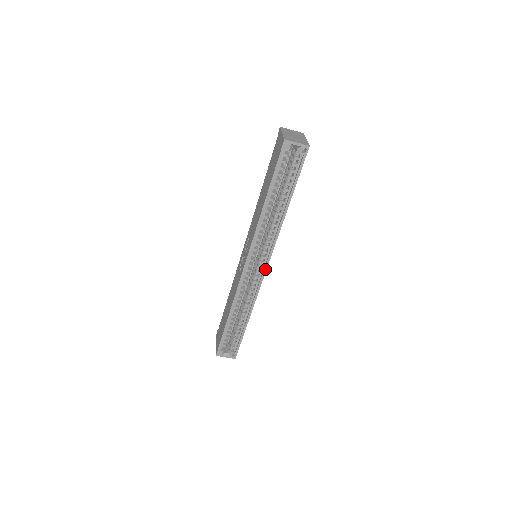
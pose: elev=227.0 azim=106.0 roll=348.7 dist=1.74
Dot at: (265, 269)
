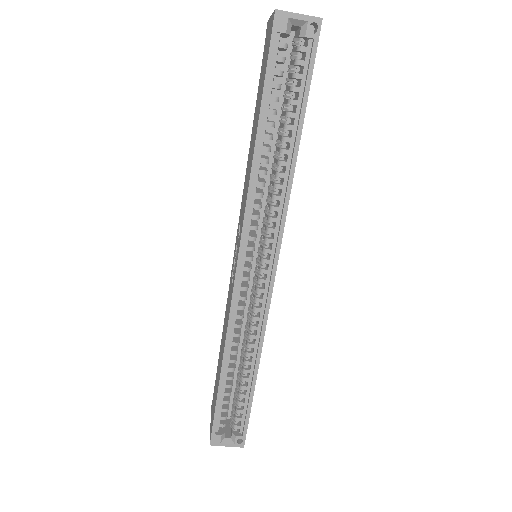
Dot at: (273, 272)
